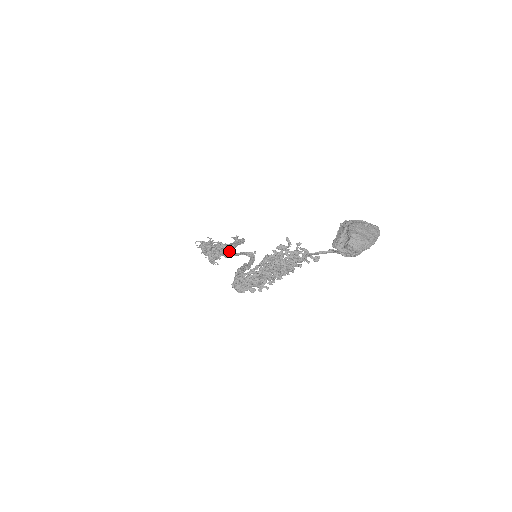
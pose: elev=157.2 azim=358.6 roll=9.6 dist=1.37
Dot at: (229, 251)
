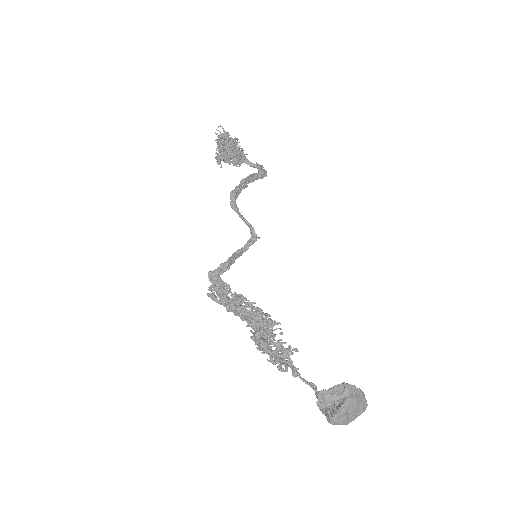
Dot at: (240, 191)
